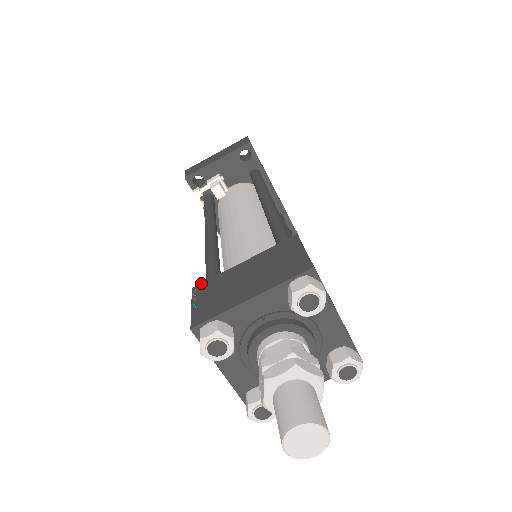
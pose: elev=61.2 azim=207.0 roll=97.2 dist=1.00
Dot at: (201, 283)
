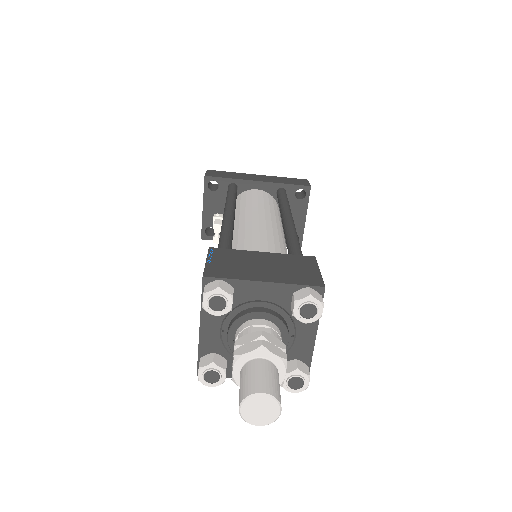
Dot at: occluded
